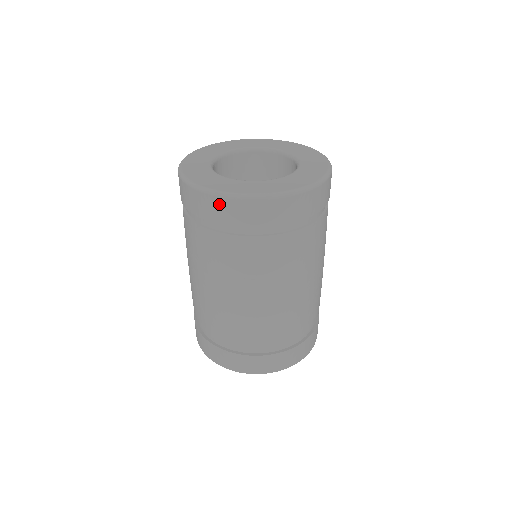
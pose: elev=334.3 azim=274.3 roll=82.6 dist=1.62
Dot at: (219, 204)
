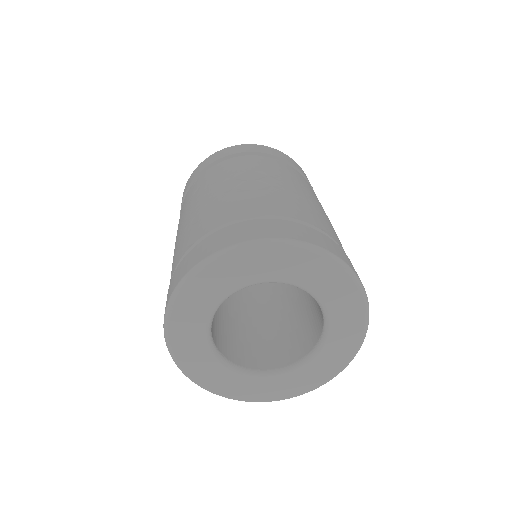
Dot at: occluded
